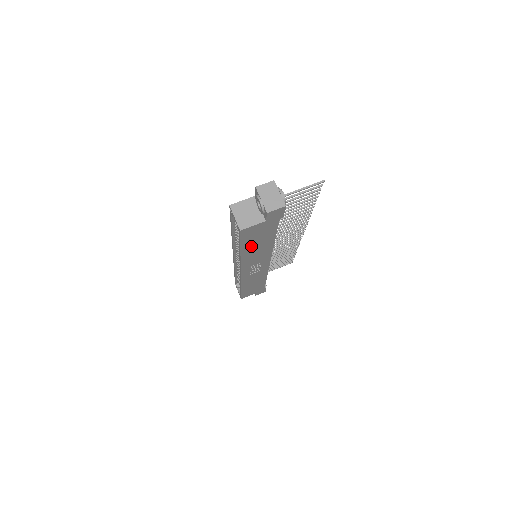
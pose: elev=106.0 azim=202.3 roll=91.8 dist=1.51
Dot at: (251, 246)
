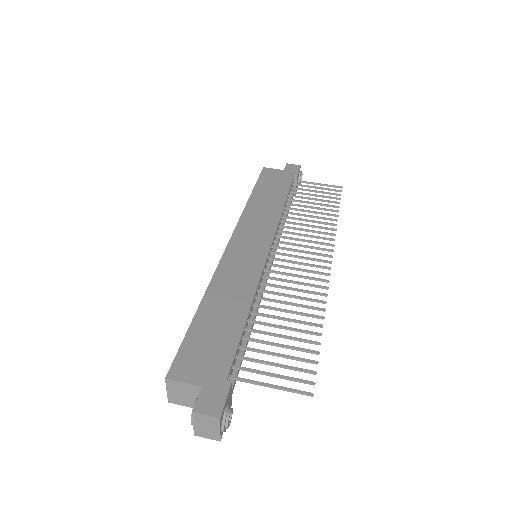
Dot at: occluded
